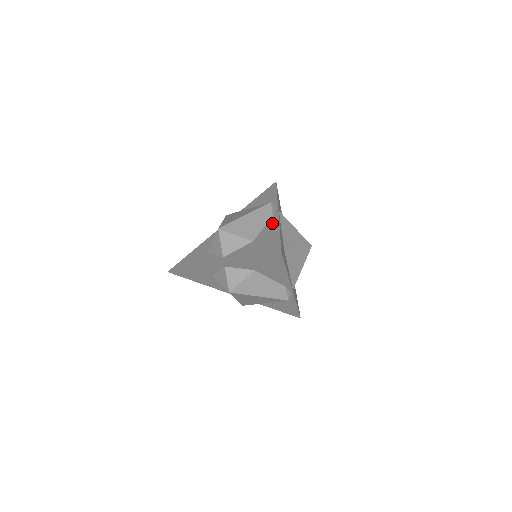
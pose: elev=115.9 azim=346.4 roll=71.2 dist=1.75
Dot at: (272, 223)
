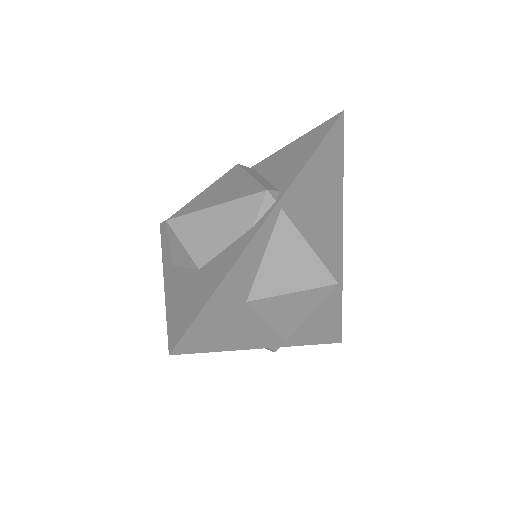
Dot at: (236, 247)
